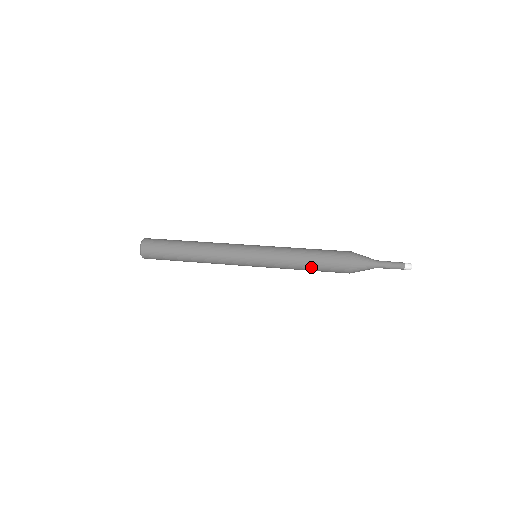
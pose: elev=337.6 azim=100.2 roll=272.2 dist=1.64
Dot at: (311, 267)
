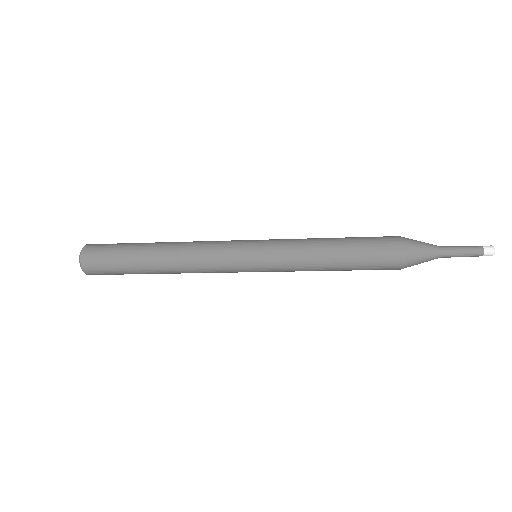
Dot at: (342, 267)
